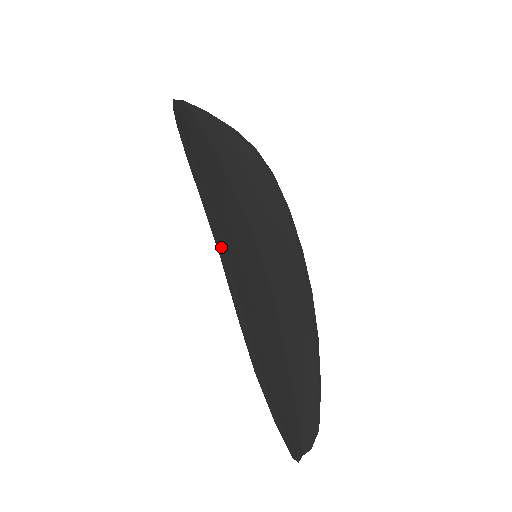
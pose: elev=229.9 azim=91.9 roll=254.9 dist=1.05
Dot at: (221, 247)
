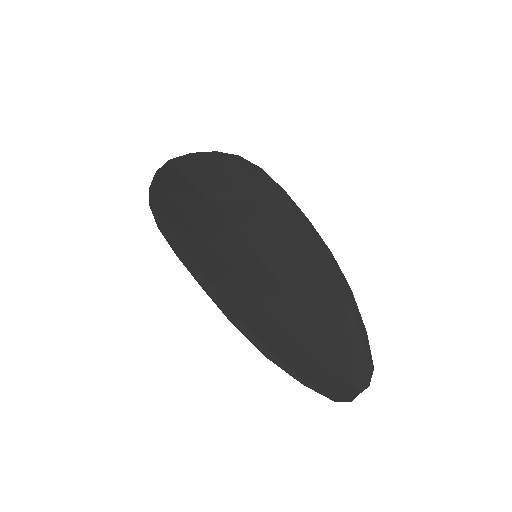
Dot at: (202, 280)
